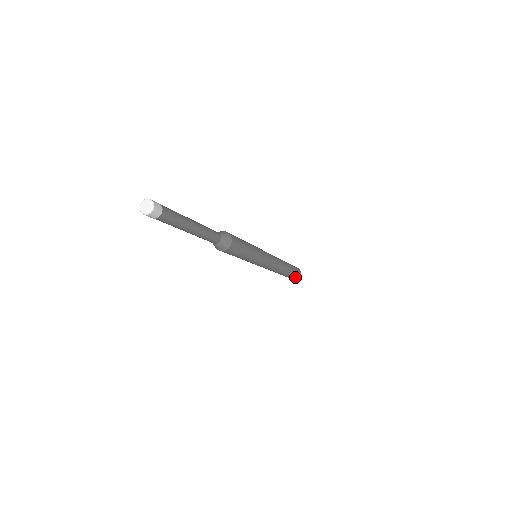
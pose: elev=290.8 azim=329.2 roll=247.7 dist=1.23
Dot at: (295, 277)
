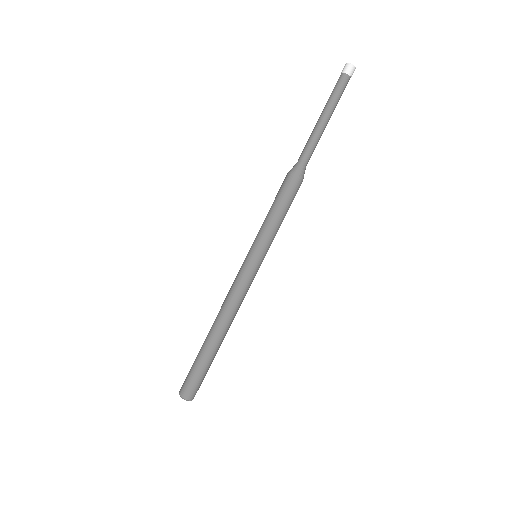
Dot at: (194, 385)
